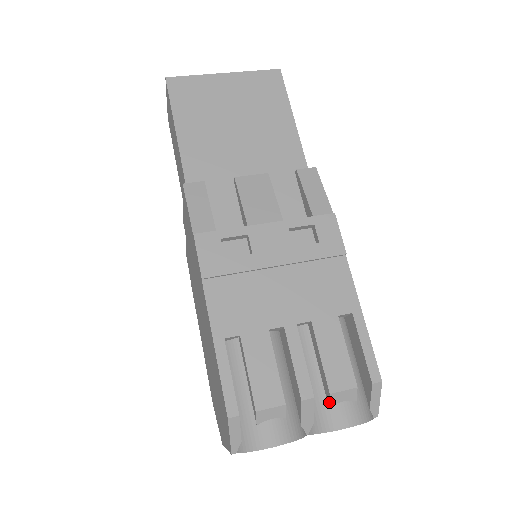
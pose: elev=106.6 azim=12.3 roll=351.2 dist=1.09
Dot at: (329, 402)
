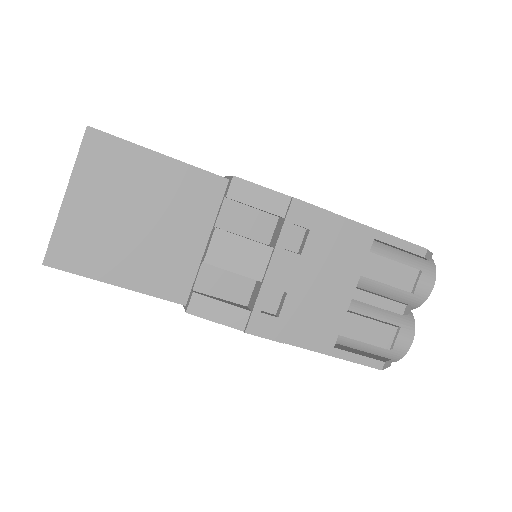
Dot at: (412, 293)
